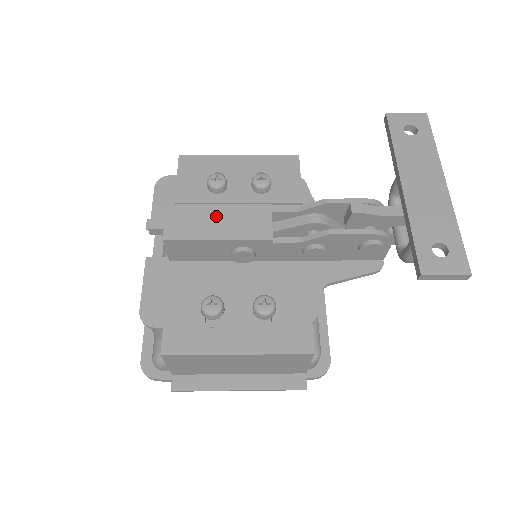
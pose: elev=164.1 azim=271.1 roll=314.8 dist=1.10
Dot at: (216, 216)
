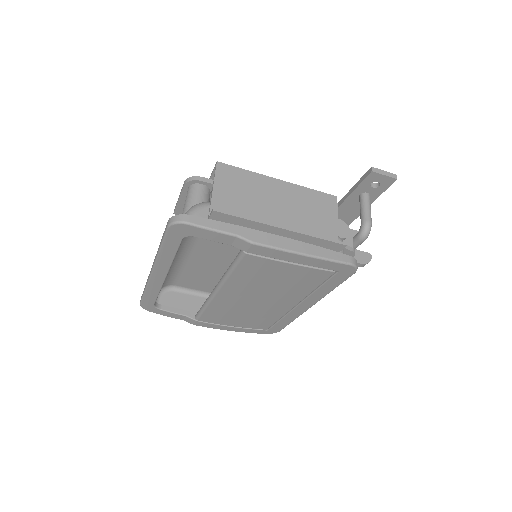
Dot at: occluded
